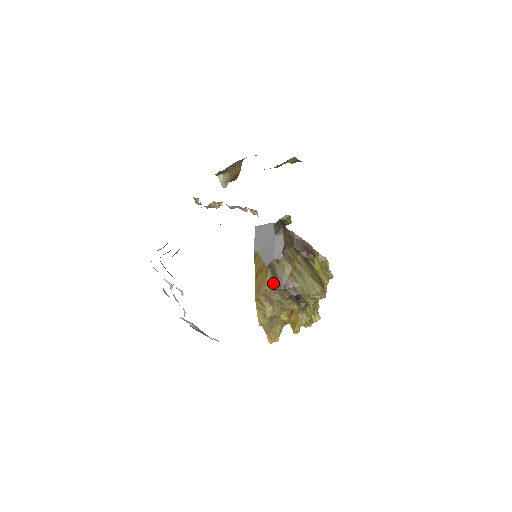
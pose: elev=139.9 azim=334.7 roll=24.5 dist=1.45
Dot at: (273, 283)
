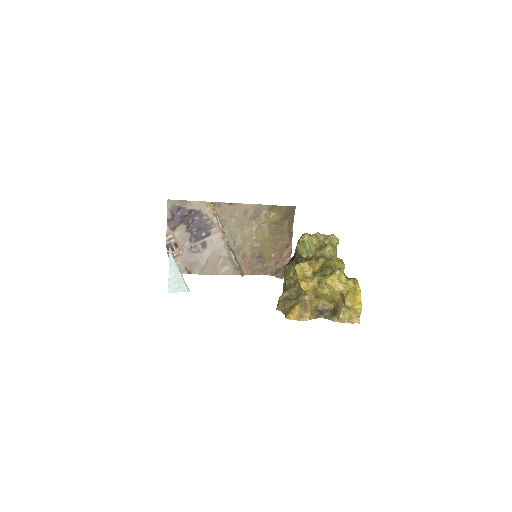
Dot at: occluded
